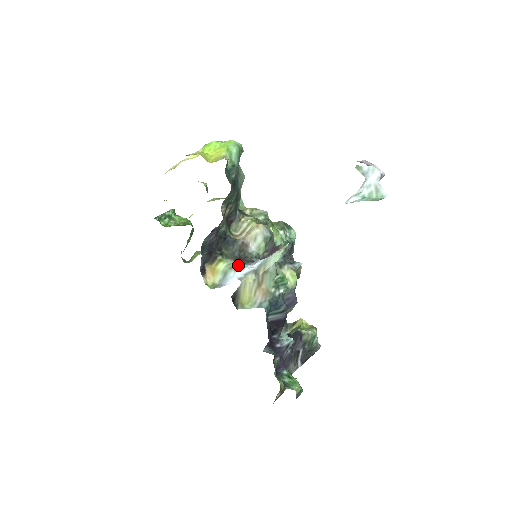
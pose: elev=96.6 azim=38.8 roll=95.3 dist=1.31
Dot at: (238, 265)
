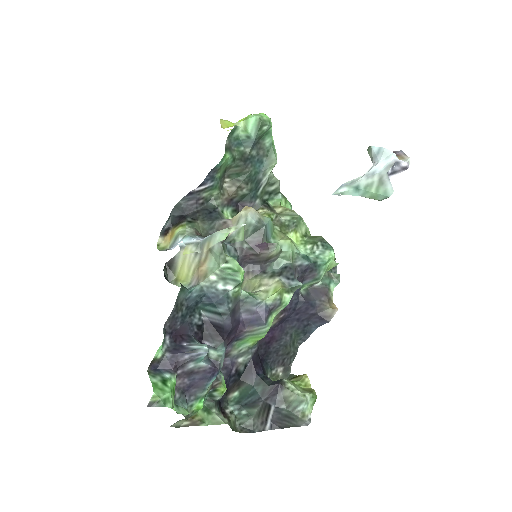
Dot at: (191, 234)
